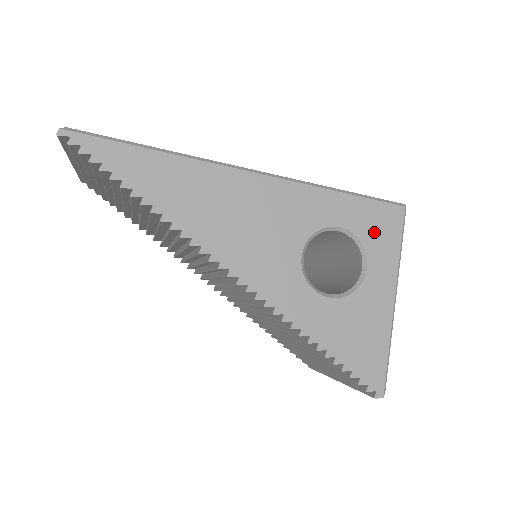
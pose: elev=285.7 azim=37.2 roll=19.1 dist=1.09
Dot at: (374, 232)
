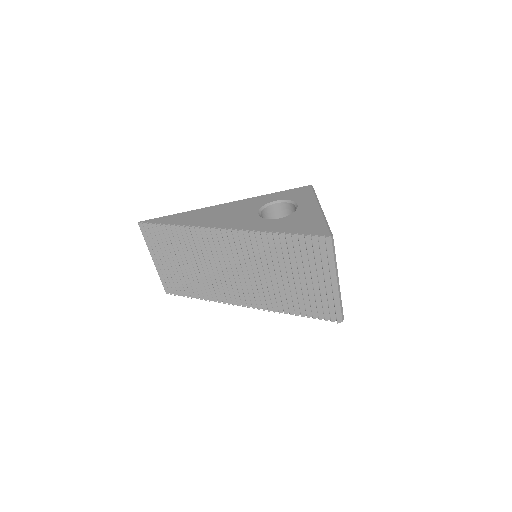
Dot at: (296, 196)
